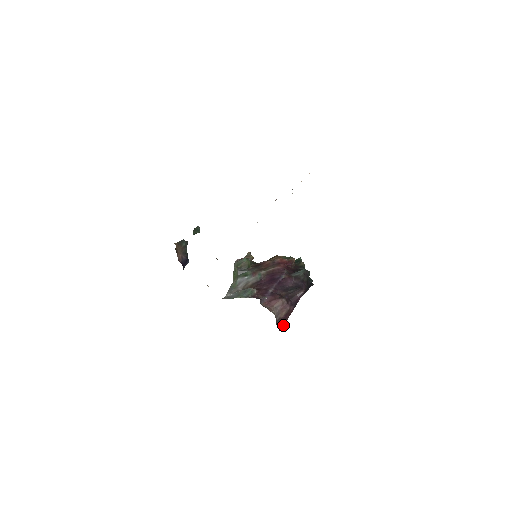
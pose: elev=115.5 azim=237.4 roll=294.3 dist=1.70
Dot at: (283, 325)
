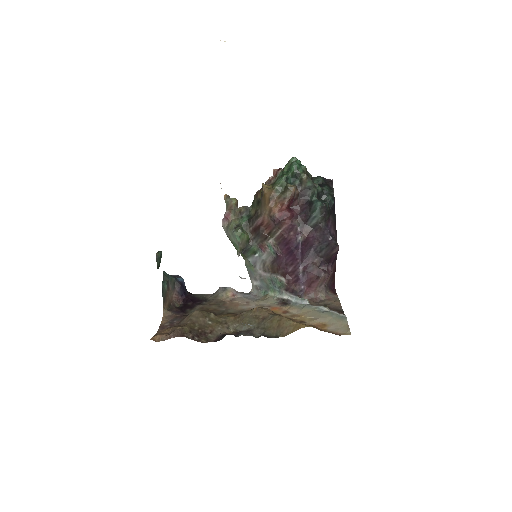
Dot at: (334, 278)
